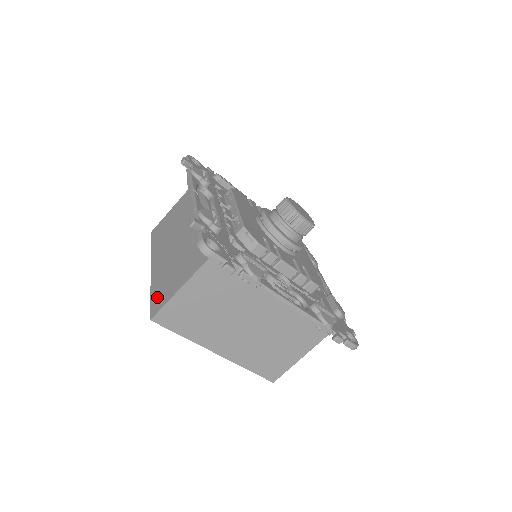
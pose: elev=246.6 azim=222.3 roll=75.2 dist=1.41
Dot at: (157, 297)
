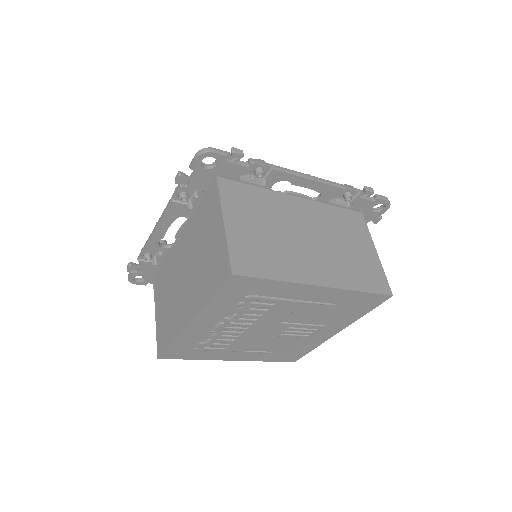
Dot at: (216, 276)
